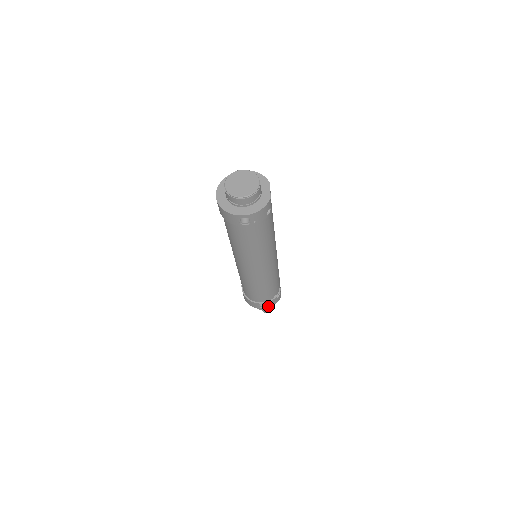
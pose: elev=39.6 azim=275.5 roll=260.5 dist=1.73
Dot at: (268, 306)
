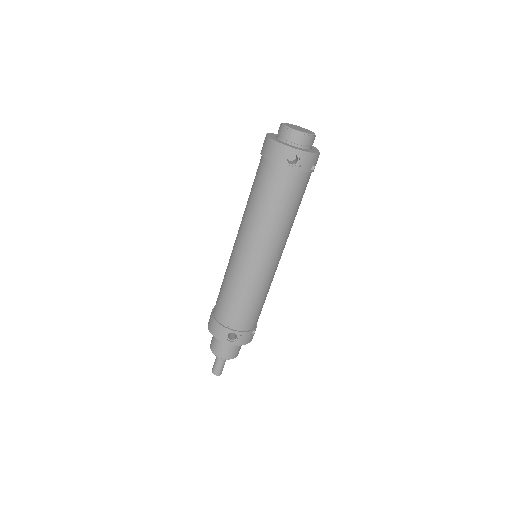
Dot at: (238, 341)
